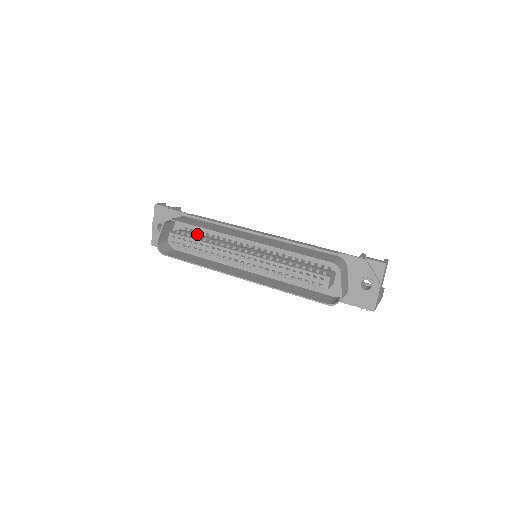
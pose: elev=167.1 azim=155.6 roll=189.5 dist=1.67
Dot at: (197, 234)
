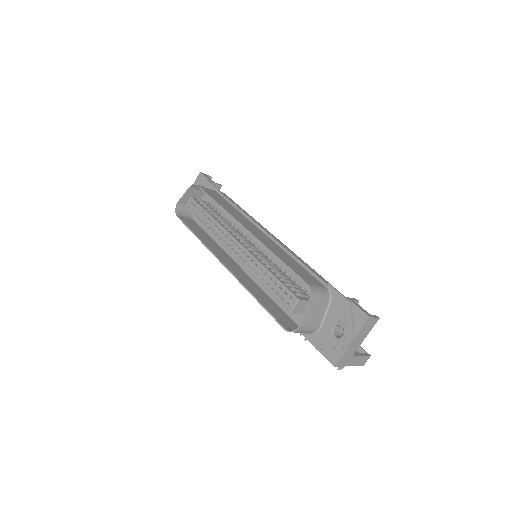
Dot at: occluded
